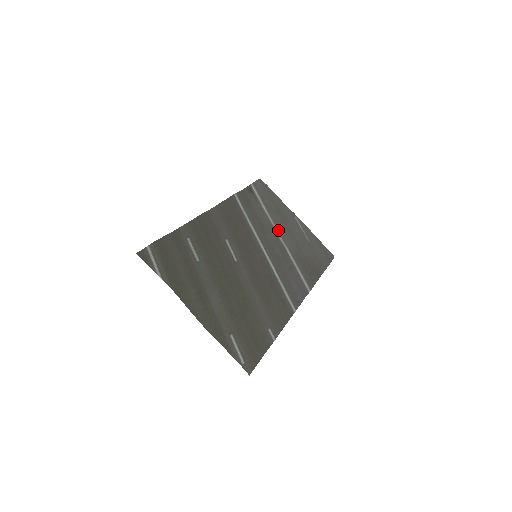
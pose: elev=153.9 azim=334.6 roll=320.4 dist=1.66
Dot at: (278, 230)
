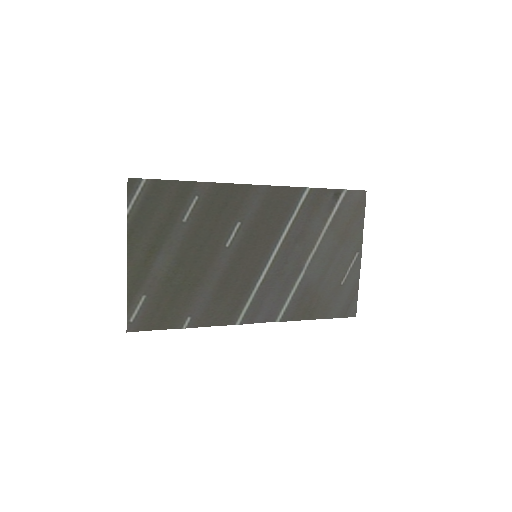
Dot at: (316, 251)
